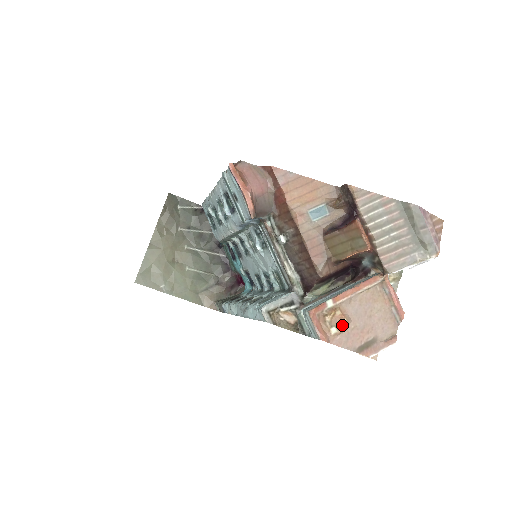
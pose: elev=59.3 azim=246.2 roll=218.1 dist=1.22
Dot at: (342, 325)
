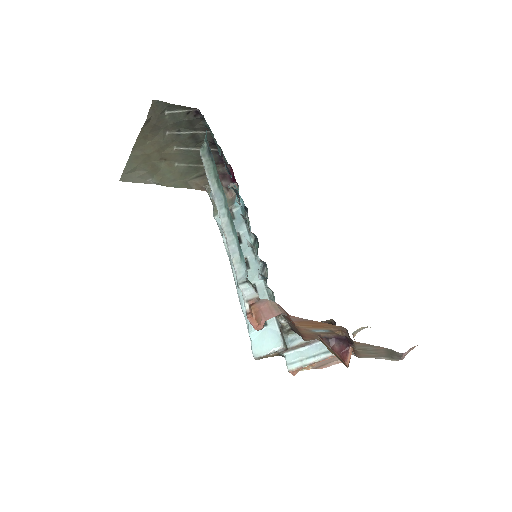
Dot at: (310, 367)
